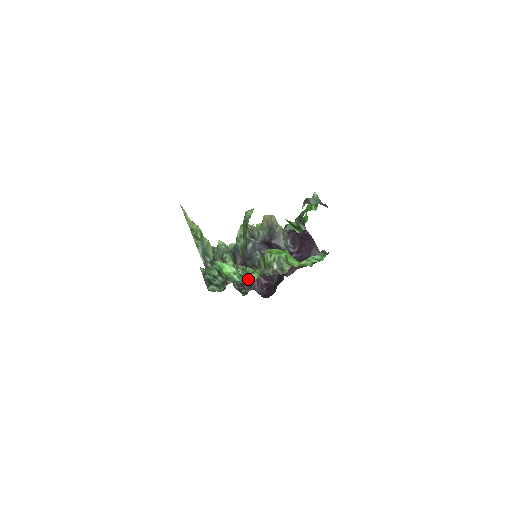
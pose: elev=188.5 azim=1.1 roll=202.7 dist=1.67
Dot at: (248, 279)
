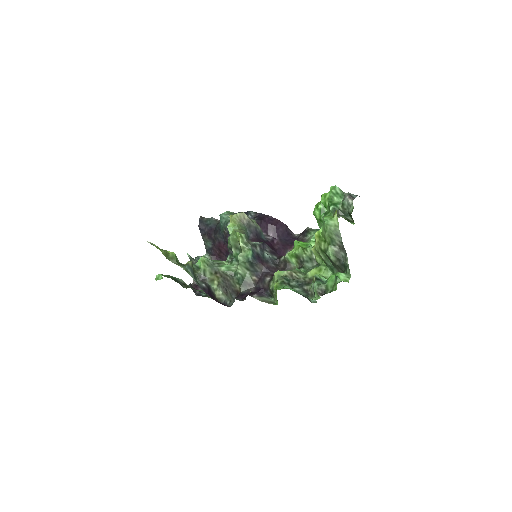
Dot at: (326, 278)
